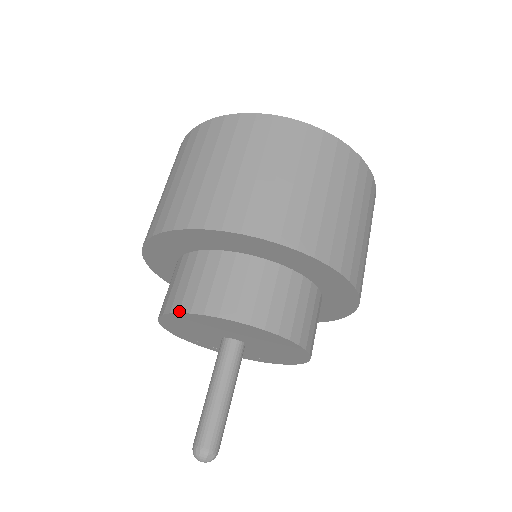
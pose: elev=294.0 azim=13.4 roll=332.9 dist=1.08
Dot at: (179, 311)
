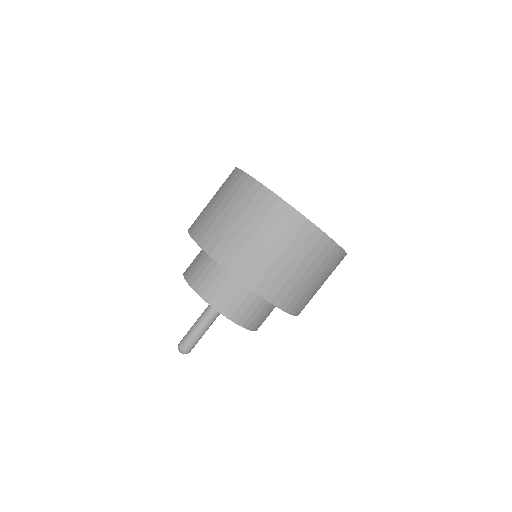
Dot at: (184, 275)
